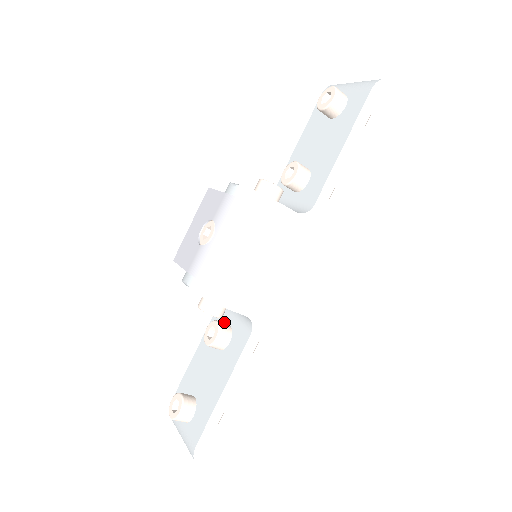
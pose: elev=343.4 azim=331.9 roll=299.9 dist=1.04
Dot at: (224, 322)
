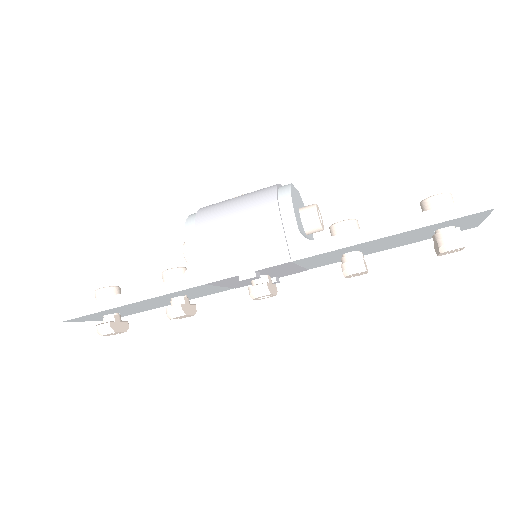
Dot at: occluded
